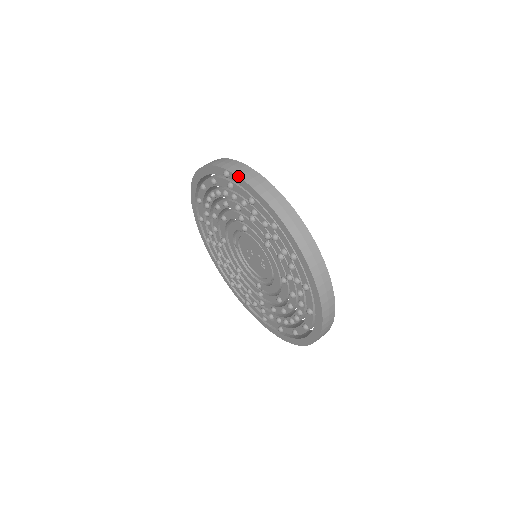
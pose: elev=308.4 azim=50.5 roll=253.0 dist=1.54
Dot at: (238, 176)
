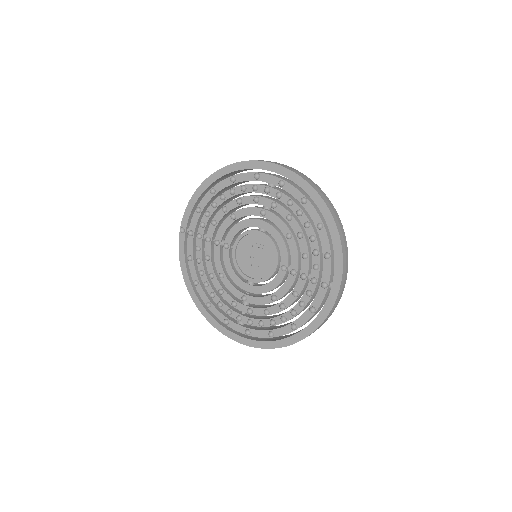
Dot at: (183, 216)
